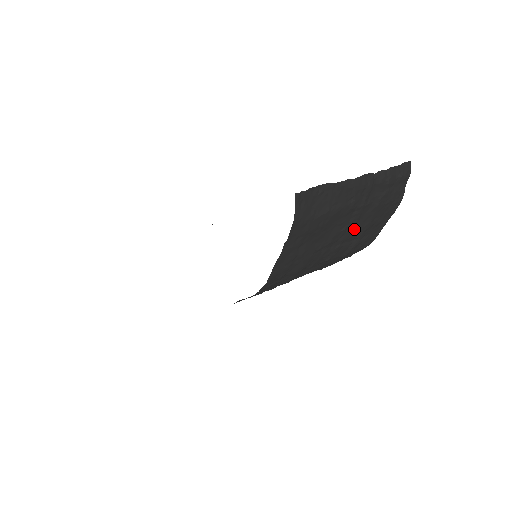
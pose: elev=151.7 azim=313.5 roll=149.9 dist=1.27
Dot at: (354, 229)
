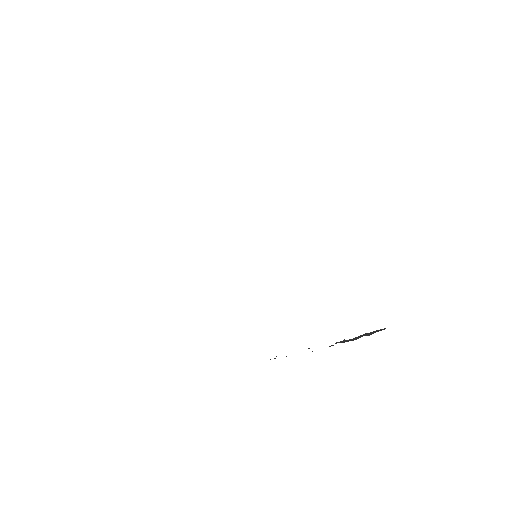
Dot at: occluded
